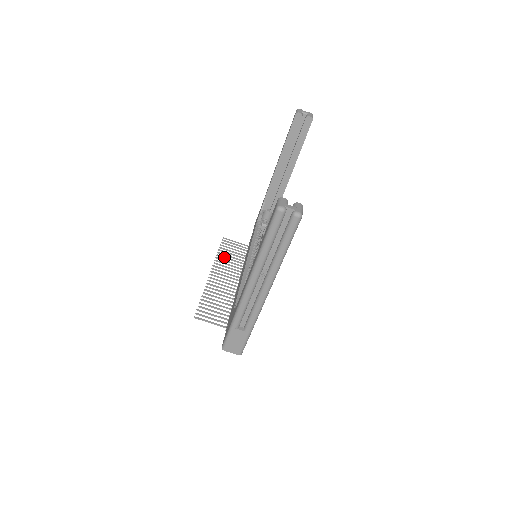
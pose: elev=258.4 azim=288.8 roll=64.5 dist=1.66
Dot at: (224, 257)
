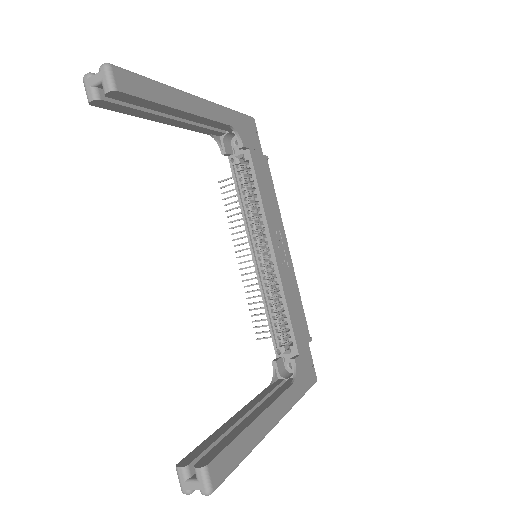
Dot at: occluded
